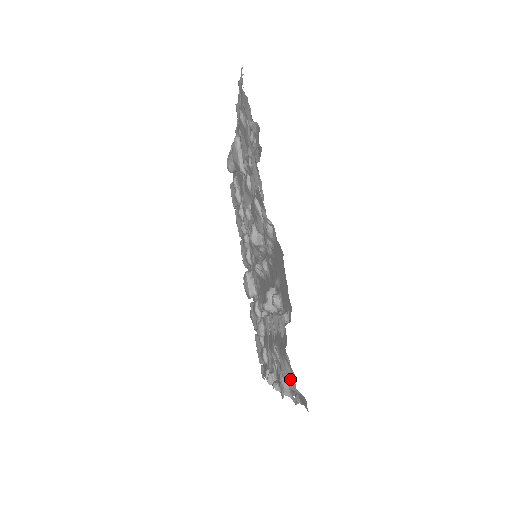
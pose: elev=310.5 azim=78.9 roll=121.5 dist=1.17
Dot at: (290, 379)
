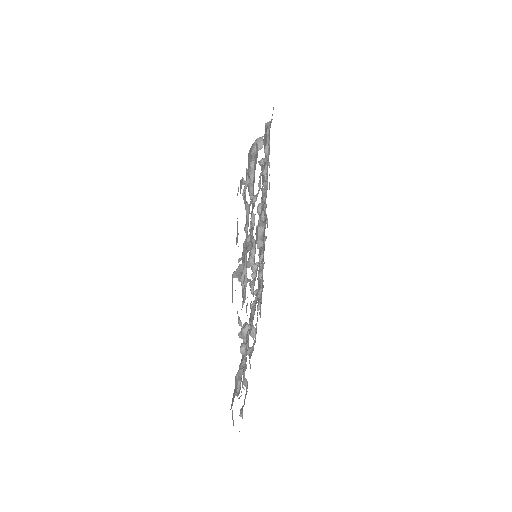
Dot at: (232, 418)
